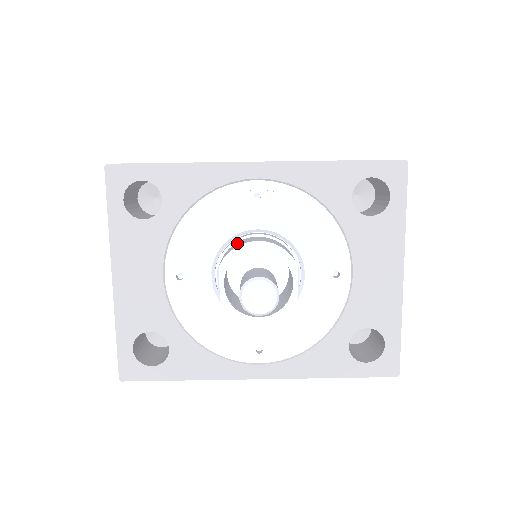
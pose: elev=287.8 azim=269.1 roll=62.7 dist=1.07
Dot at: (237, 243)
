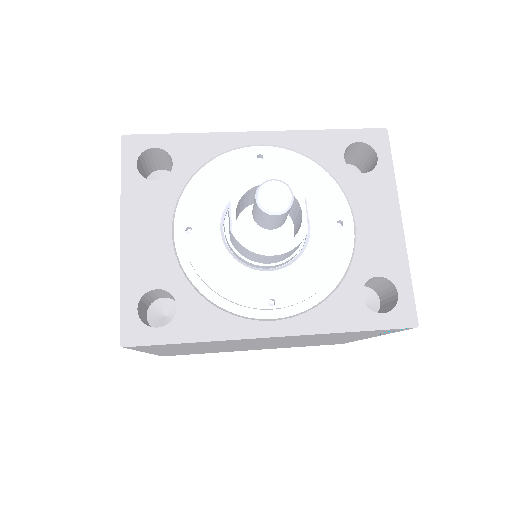
Dot at: occluded
